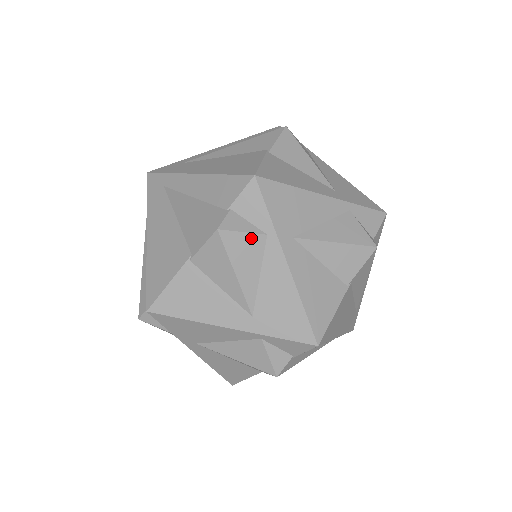
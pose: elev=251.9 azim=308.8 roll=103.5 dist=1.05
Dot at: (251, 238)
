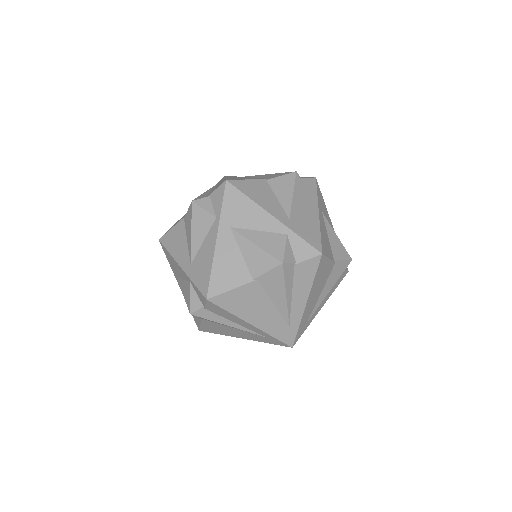
Dot at: (207, 215)
